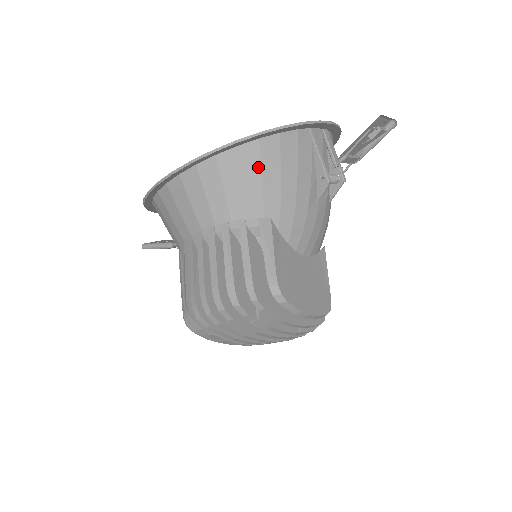
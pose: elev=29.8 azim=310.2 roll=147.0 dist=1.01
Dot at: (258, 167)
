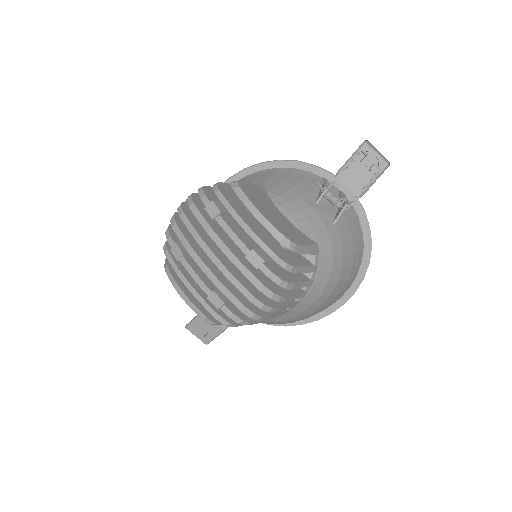
Dot at: (271, 174)
